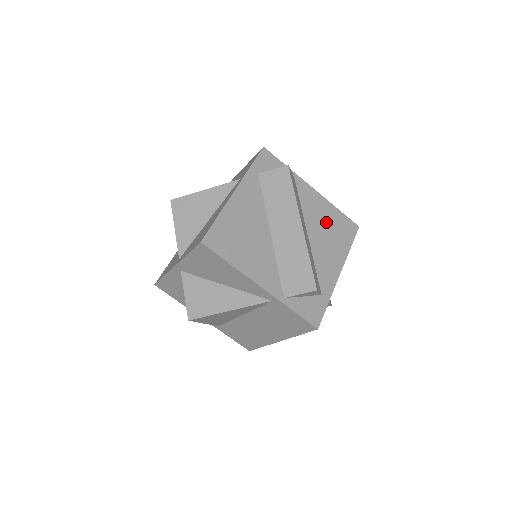
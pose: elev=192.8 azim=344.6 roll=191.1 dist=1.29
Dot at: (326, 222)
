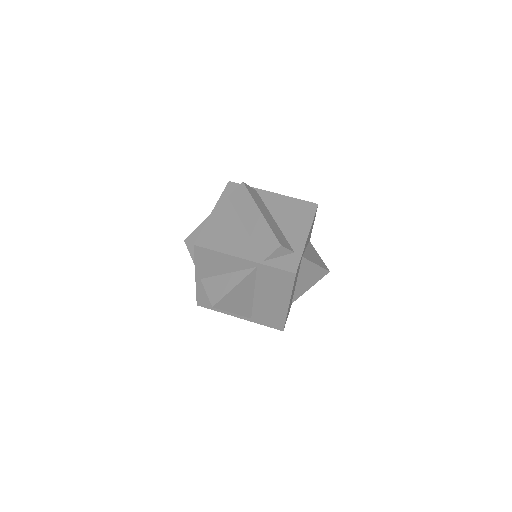
Dot at: (288, 209)
